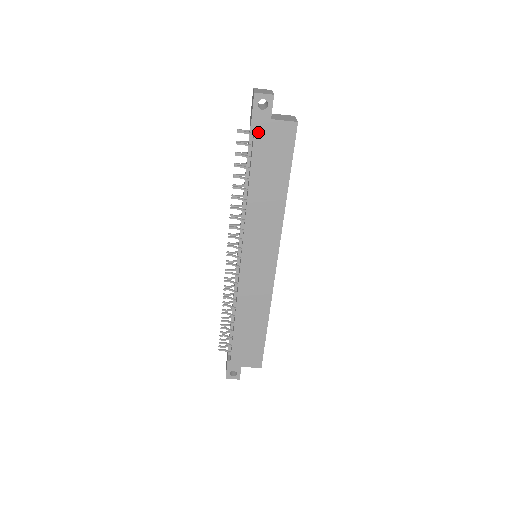
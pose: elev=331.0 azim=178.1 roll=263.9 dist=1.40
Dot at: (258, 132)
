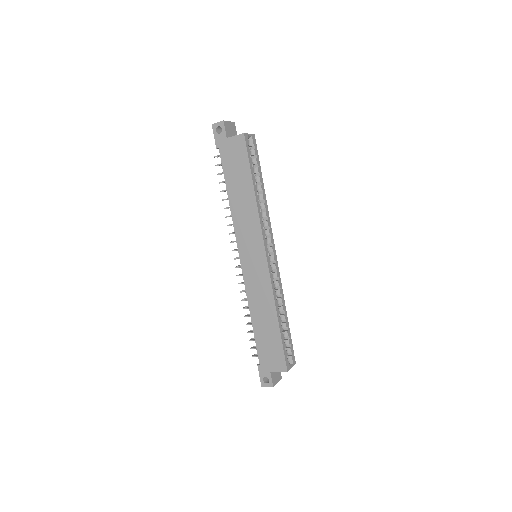
Dot at: (222, 150)
